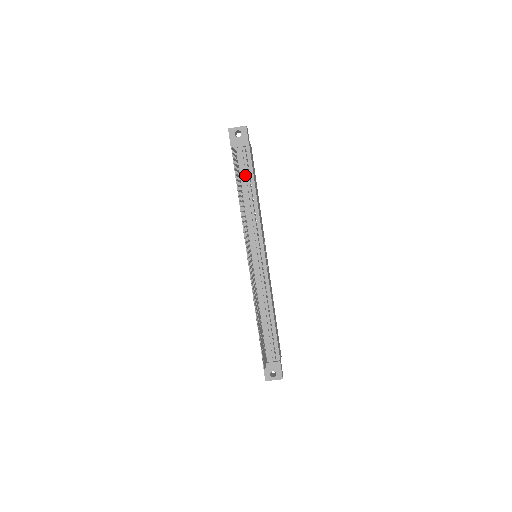
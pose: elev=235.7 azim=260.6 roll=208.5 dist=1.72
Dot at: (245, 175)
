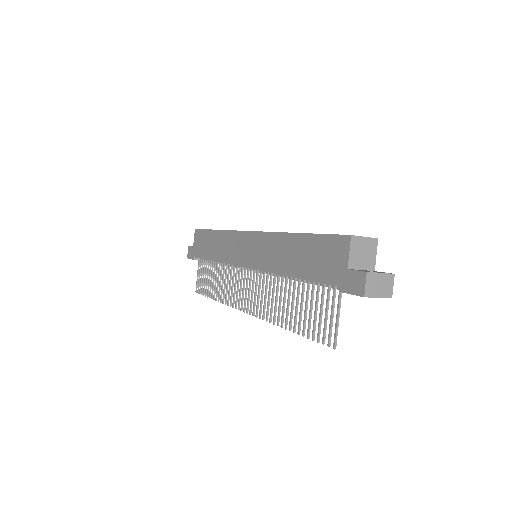
Dot at: occluded
